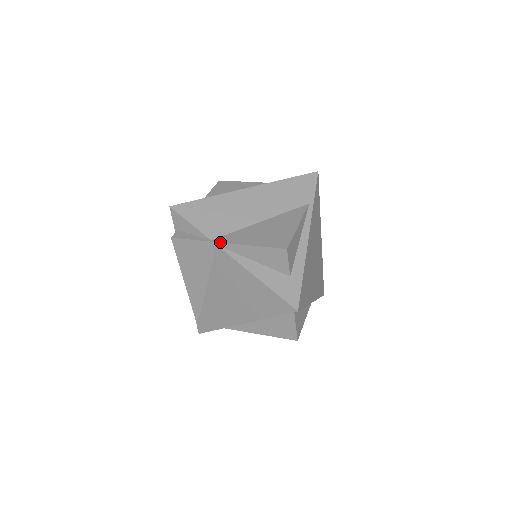
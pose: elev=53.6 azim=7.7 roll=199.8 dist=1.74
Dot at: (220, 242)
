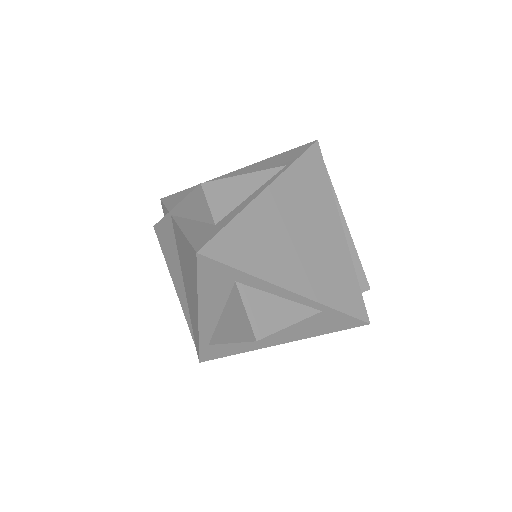
Dot at: occluded
